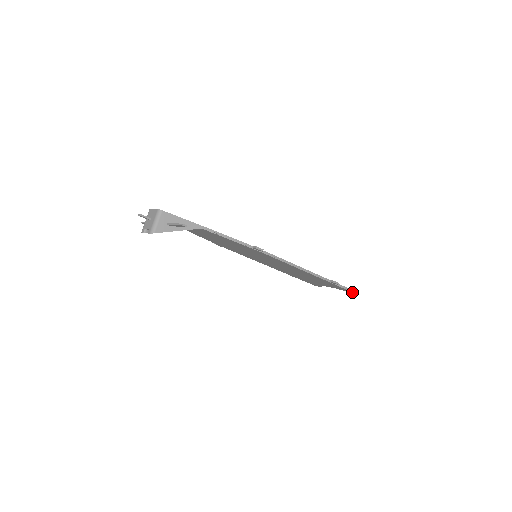
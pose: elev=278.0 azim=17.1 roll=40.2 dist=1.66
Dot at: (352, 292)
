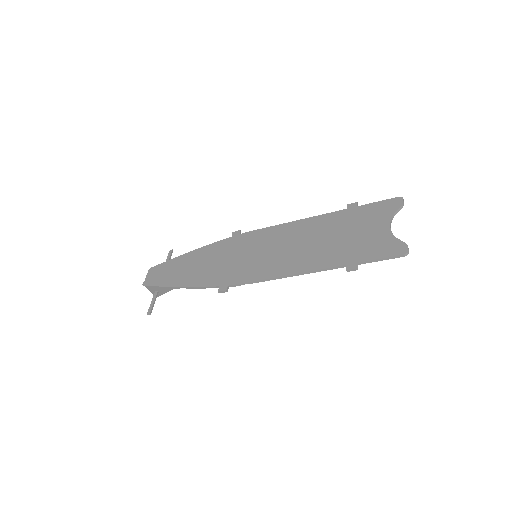
Dot at: (404, 255)
